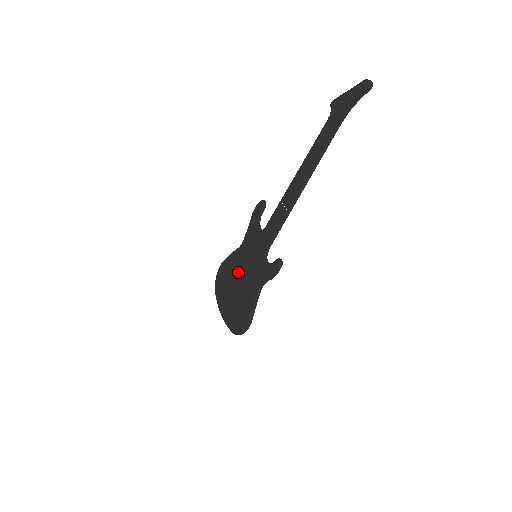
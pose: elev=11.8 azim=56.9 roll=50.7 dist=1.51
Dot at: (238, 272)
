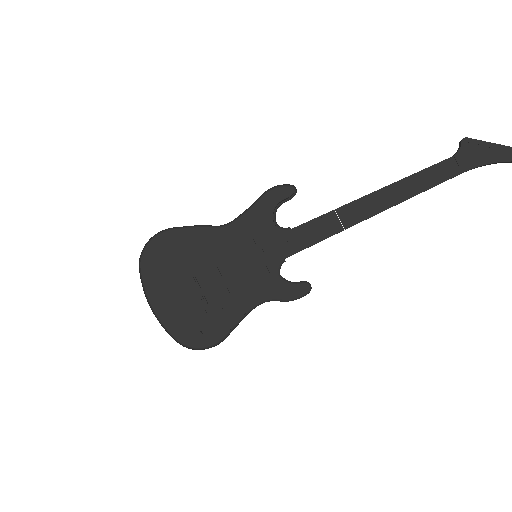
Dot at: (212, 263)
